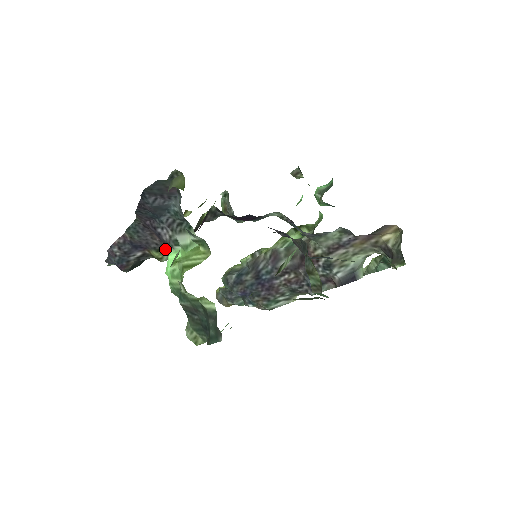
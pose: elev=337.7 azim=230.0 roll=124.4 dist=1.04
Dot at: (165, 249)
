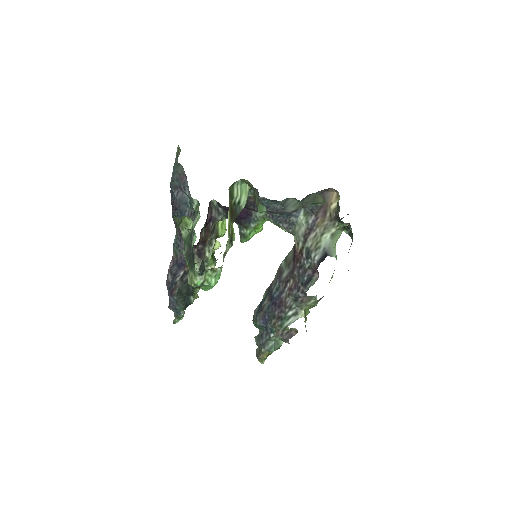
Dot at: (196, 260)
